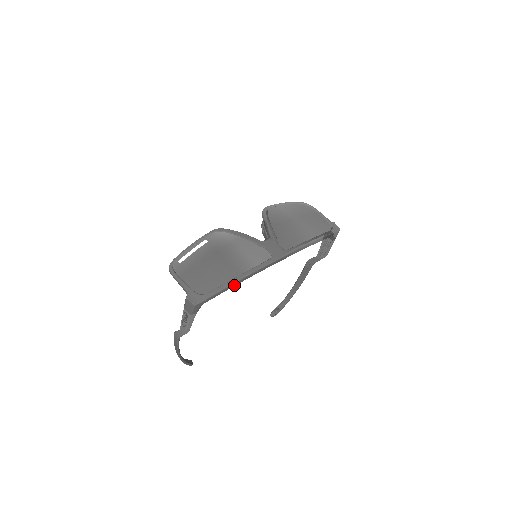
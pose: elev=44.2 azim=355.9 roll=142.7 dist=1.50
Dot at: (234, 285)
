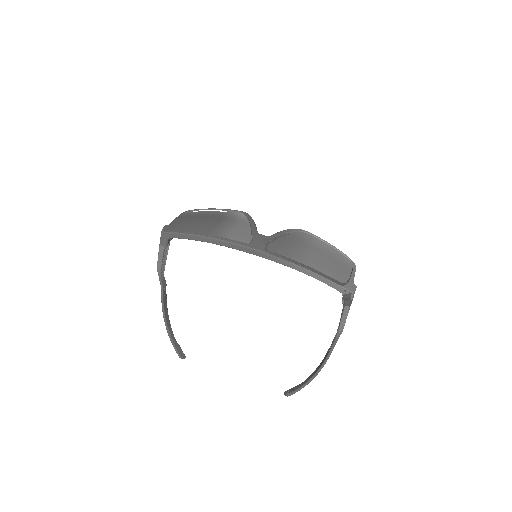
Dot at: (199, 239)
